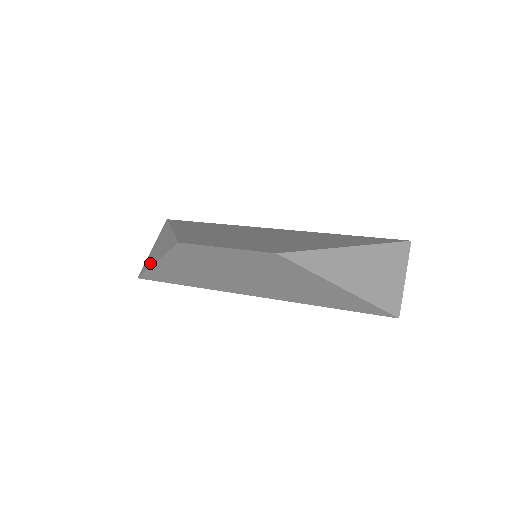
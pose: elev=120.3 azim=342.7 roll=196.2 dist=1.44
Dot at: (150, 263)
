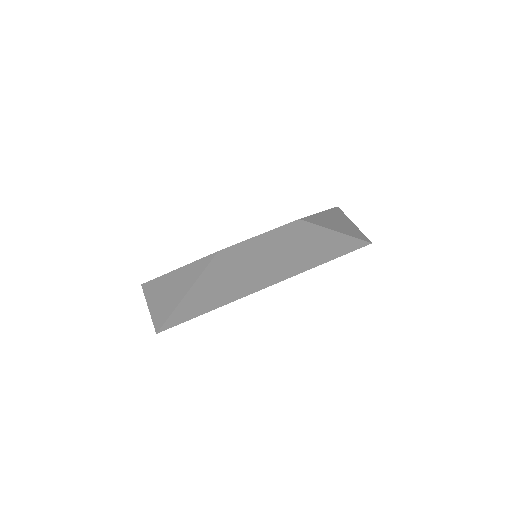
Dot at: (171, 306)
